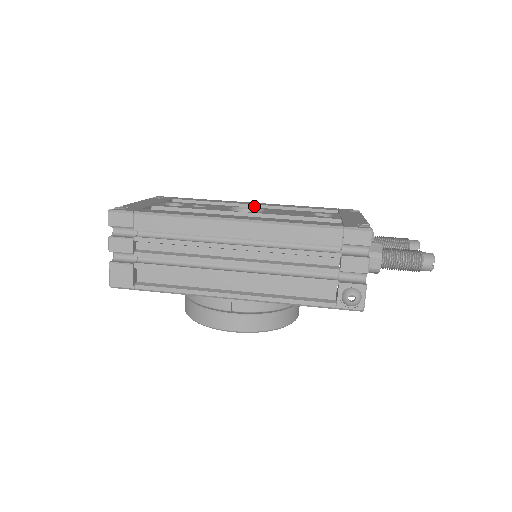
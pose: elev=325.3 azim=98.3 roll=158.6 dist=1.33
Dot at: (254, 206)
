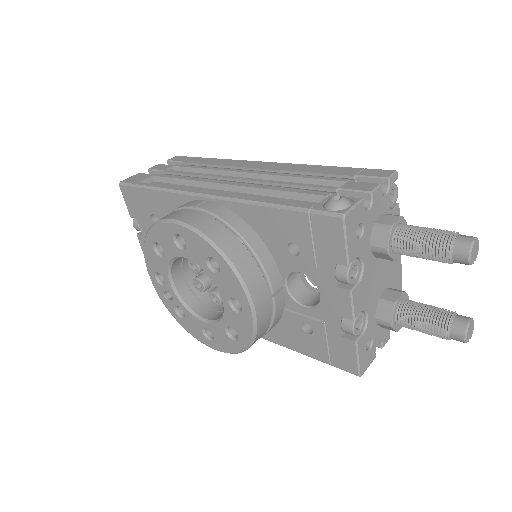
Dot at: occluded
